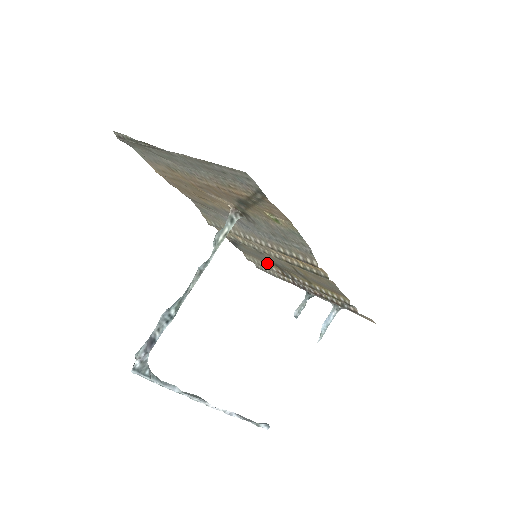
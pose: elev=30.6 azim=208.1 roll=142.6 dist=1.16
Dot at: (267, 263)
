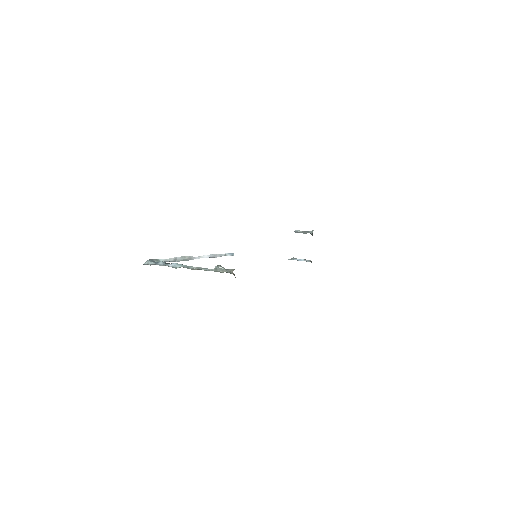
Dot at: occluded
